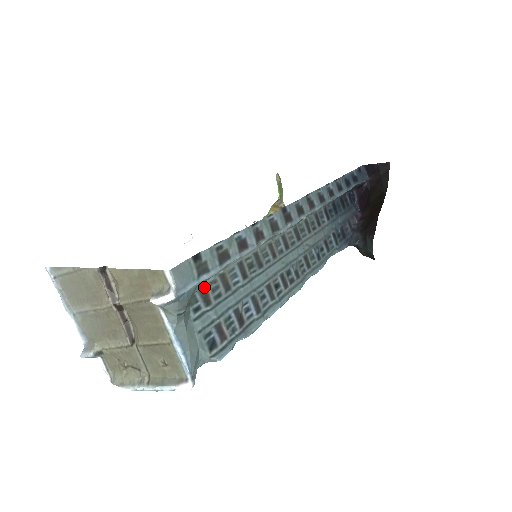
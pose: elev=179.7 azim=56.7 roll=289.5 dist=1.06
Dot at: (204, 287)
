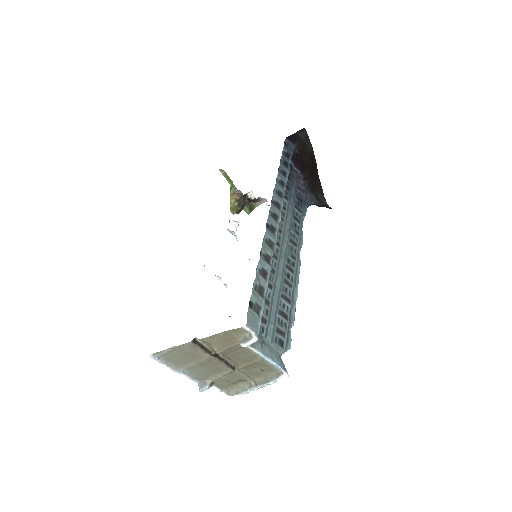
Dot at: occluded
